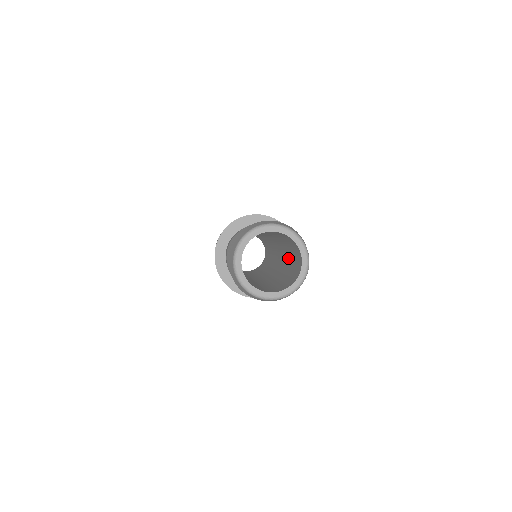
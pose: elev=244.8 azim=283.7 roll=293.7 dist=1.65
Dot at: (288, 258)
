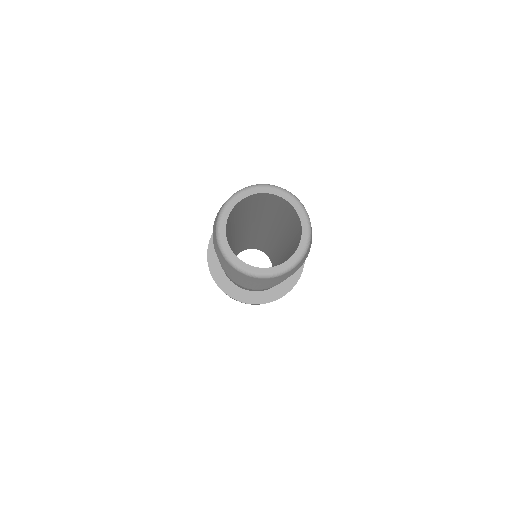
Dot at: (289, 252)
